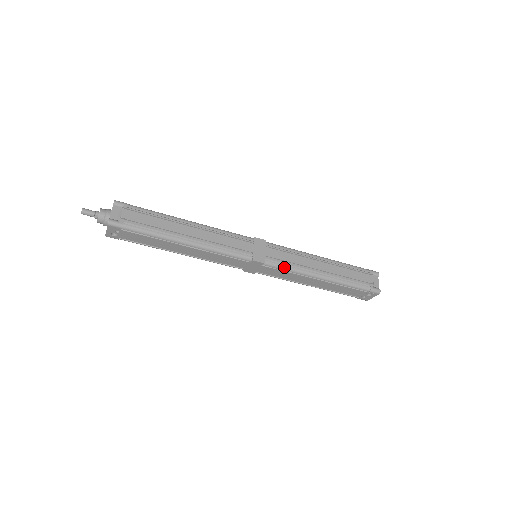
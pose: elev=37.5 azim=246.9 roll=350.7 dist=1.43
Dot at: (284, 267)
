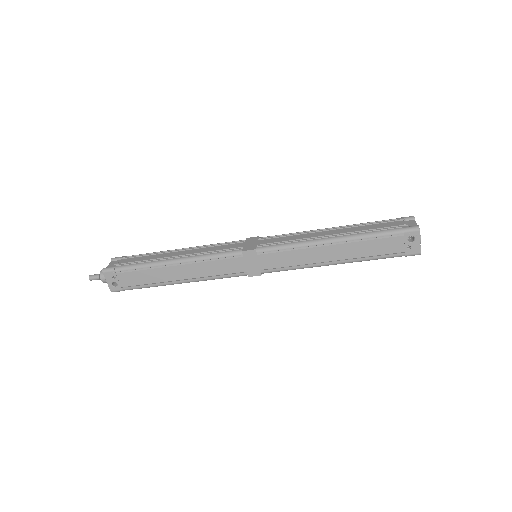
Dot at: (280, 246)
